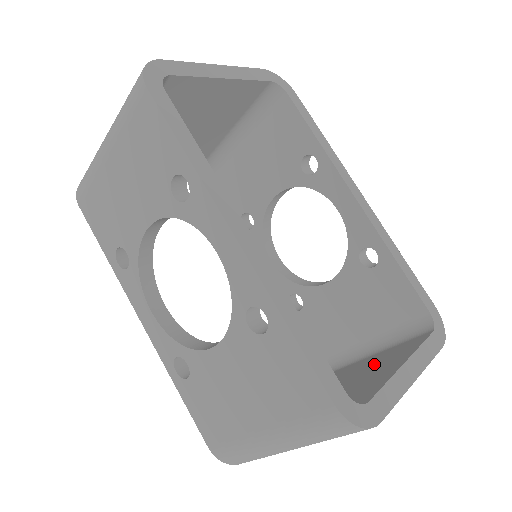
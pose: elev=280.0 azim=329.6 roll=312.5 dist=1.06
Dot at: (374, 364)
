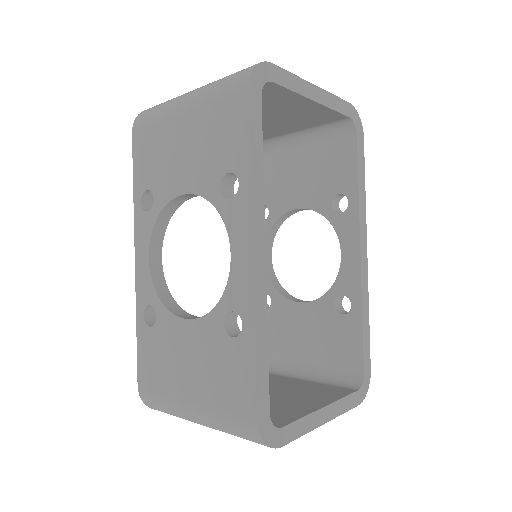
Dot at: (300, 389)
